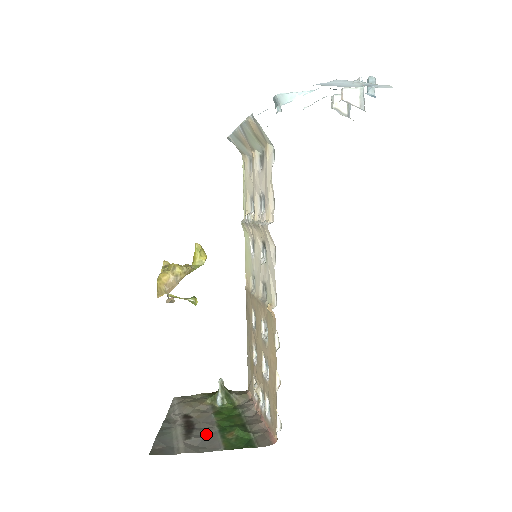
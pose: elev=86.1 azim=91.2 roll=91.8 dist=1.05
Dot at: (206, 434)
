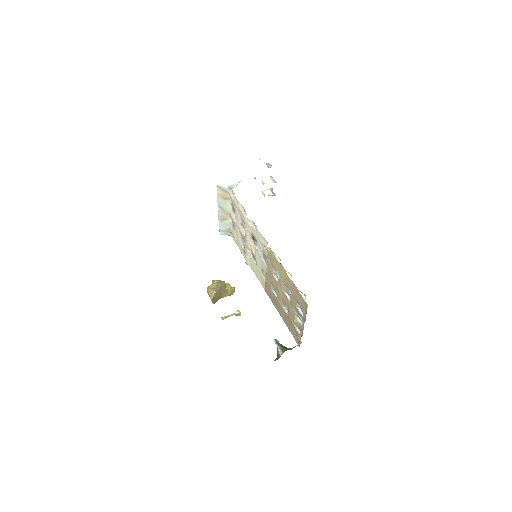
Dot at: occluded
